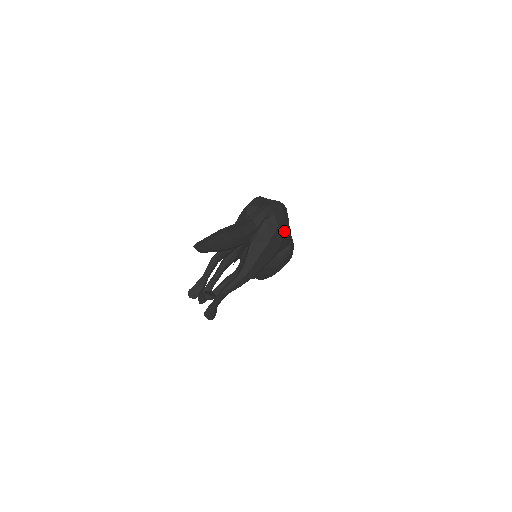
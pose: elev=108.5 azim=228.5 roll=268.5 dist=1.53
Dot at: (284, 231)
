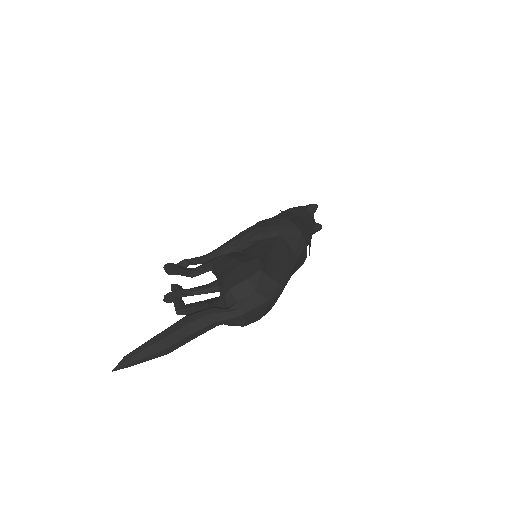
Dot at: (256, 320)
